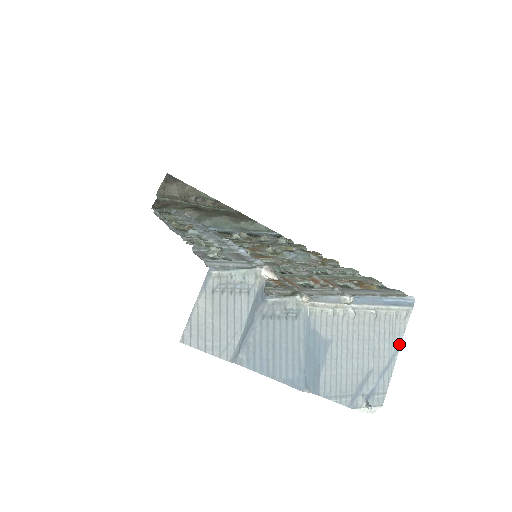
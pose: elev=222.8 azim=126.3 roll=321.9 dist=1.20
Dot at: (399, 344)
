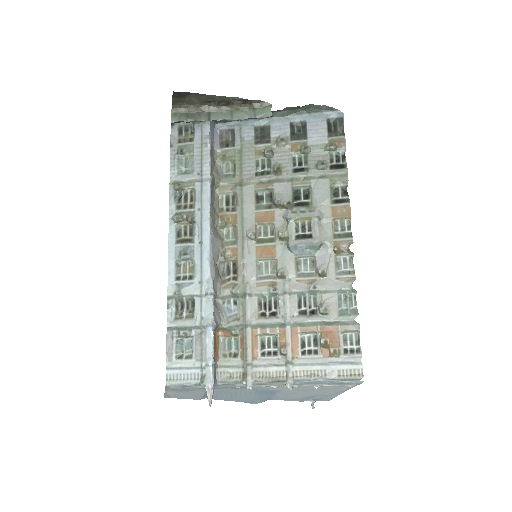
Dot at: (345, 390)
